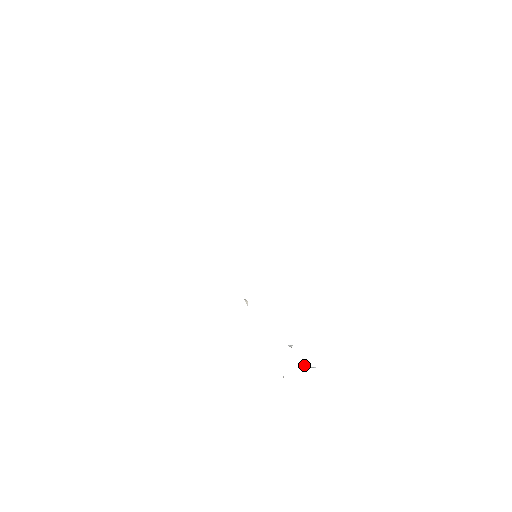
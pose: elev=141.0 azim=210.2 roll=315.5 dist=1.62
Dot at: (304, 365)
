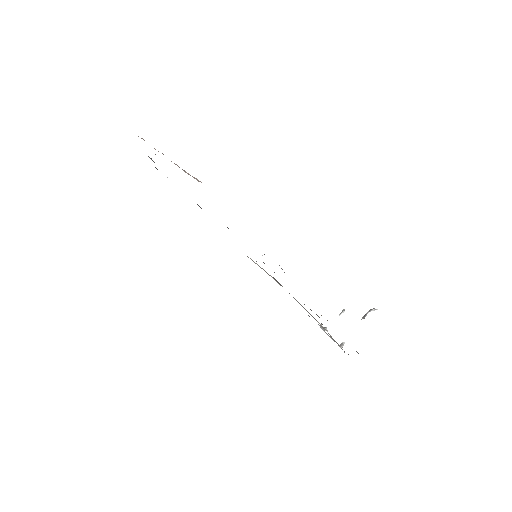
Dot at: (364, 317)
